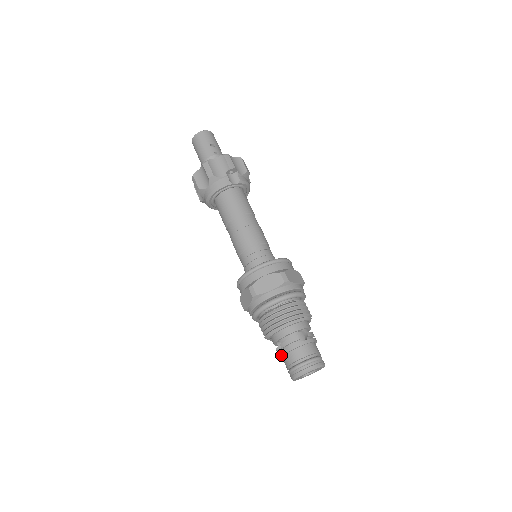
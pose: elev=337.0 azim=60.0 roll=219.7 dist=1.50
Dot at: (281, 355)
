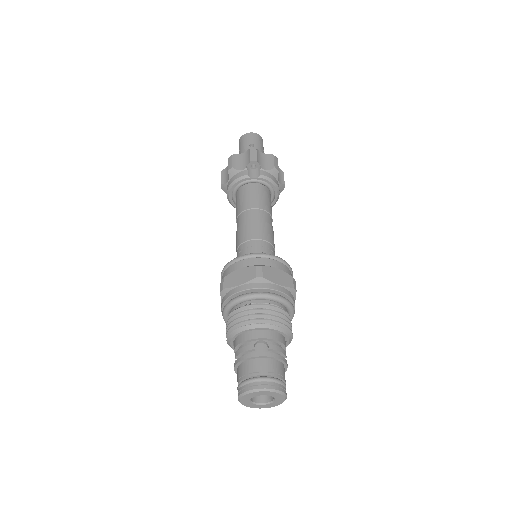
Dot at: (234, 367)
